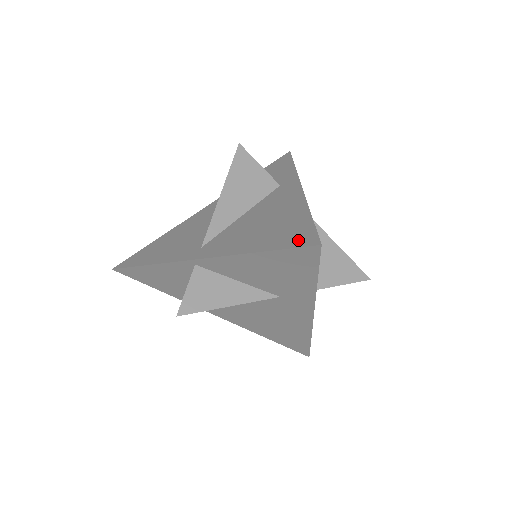
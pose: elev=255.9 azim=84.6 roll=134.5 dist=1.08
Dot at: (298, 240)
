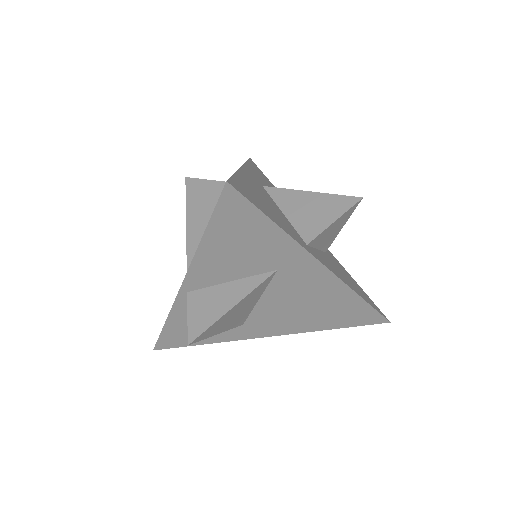
Dot at: occluded
